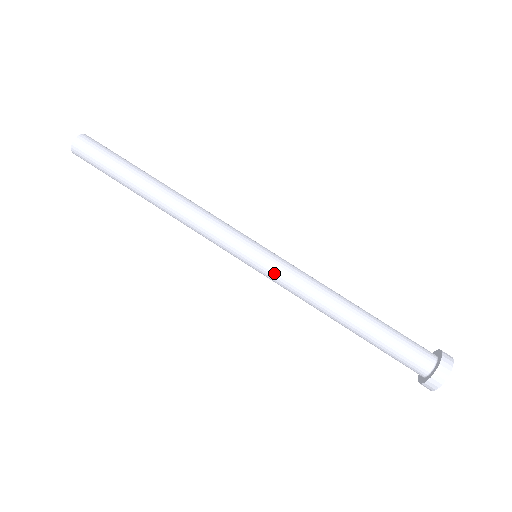
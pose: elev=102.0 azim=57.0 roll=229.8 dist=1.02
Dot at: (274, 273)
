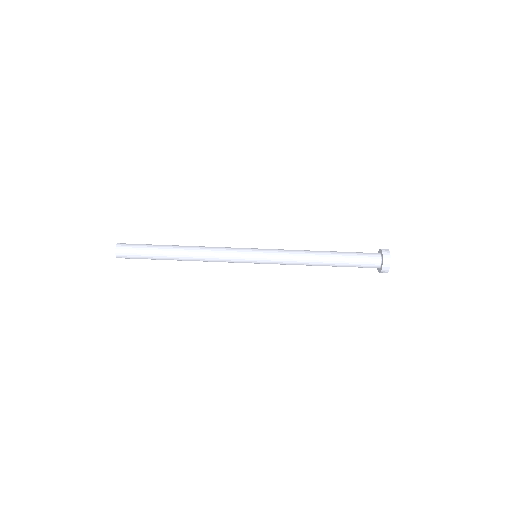
Dot at: (272, 256)
